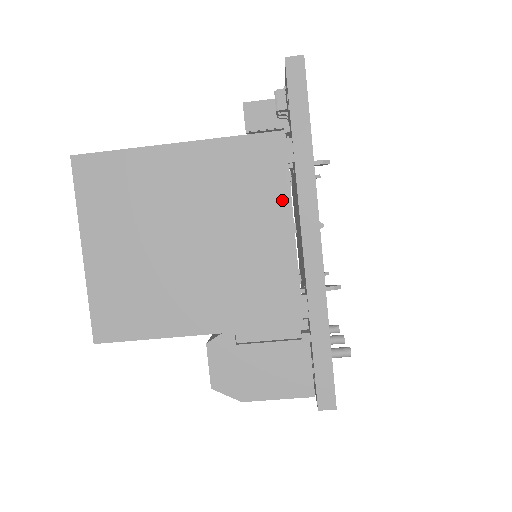
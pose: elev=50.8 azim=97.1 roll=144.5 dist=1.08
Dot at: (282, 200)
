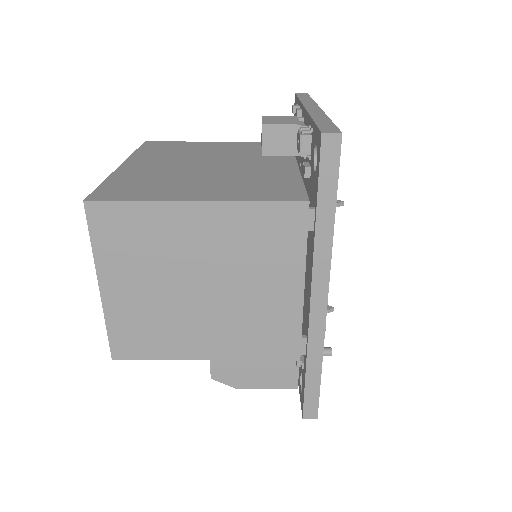
Dot at: (297, 263)
